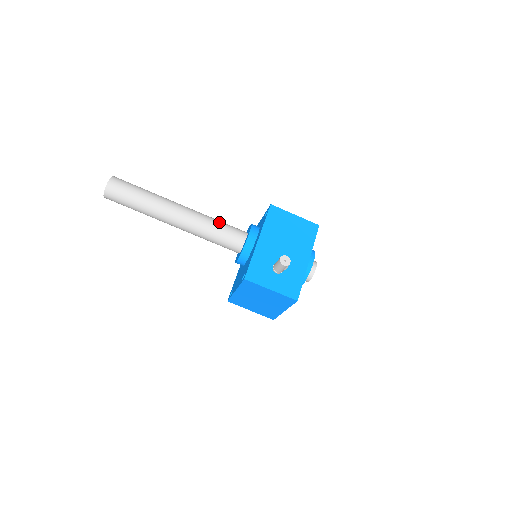
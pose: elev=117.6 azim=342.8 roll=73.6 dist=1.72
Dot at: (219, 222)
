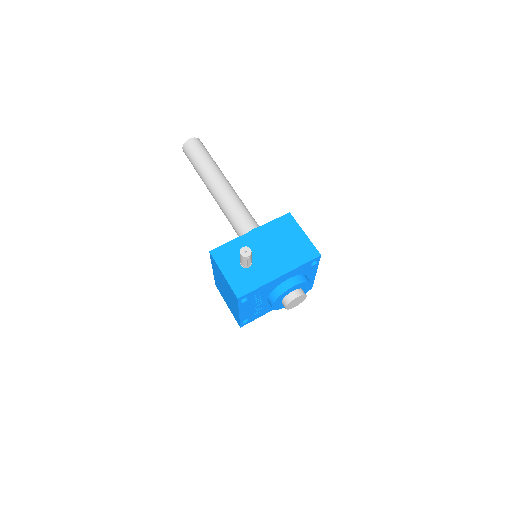
Dot at: (245, 209)
